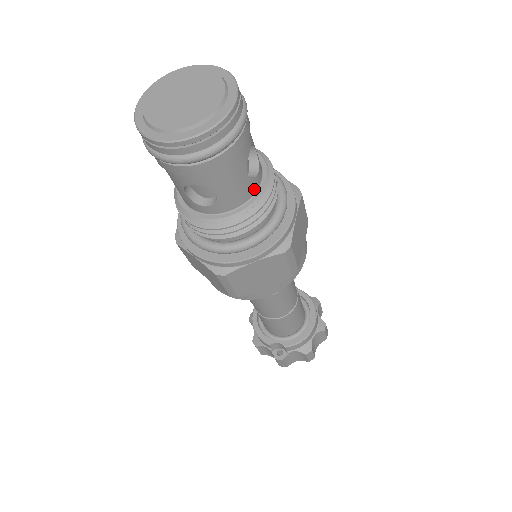
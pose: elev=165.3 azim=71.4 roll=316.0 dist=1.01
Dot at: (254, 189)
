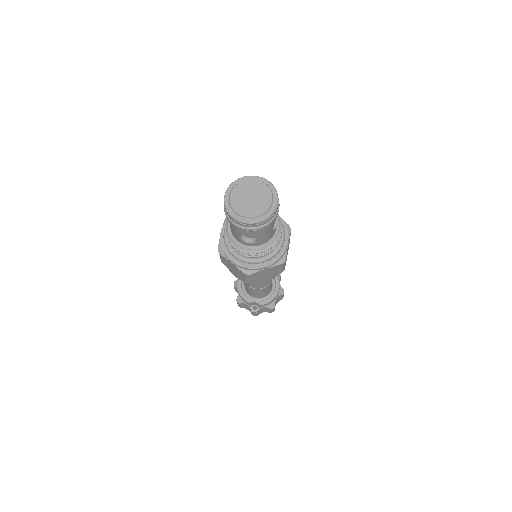
Dot at: (273, 234)
